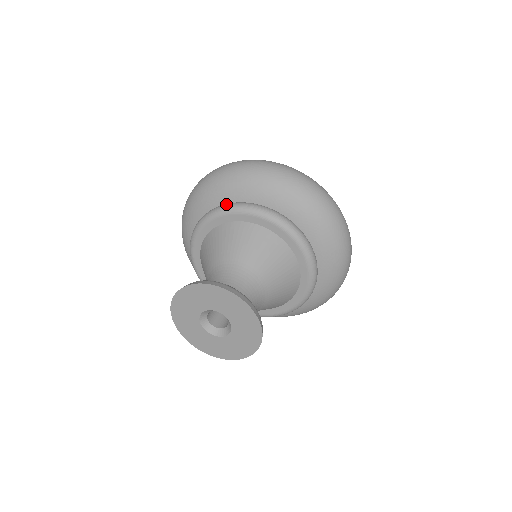
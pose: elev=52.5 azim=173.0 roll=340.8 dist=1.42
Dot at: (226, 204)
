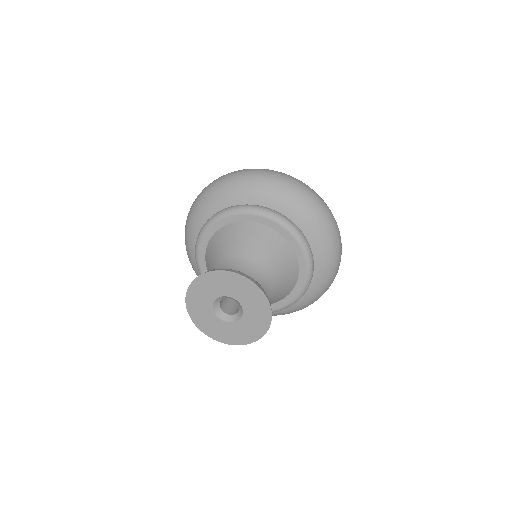
Dot at: (224, 209)
